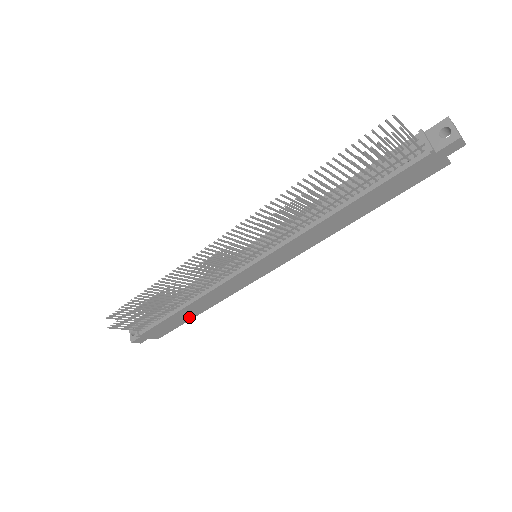
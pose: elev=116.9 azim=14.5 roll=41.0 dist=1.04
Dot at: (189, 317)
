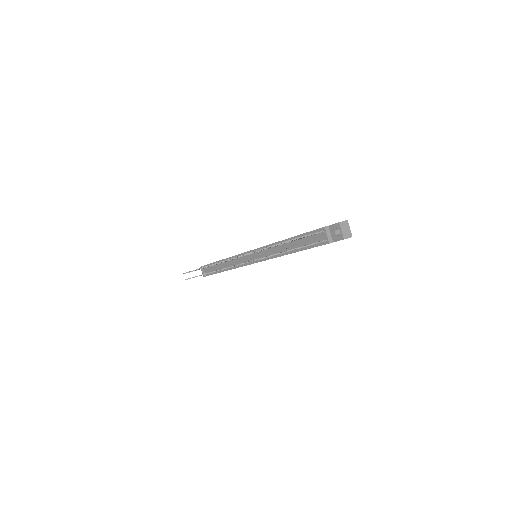
Dot at: occluded
